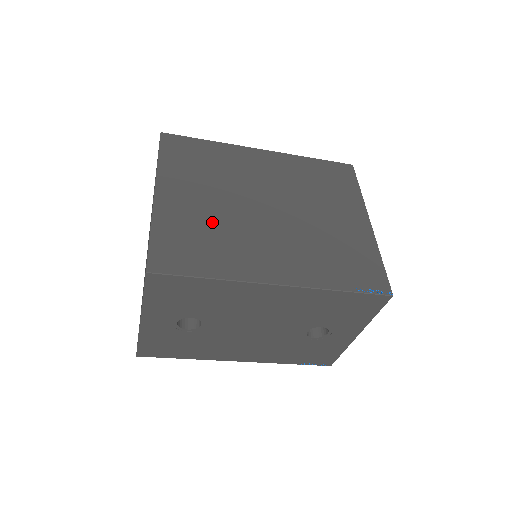
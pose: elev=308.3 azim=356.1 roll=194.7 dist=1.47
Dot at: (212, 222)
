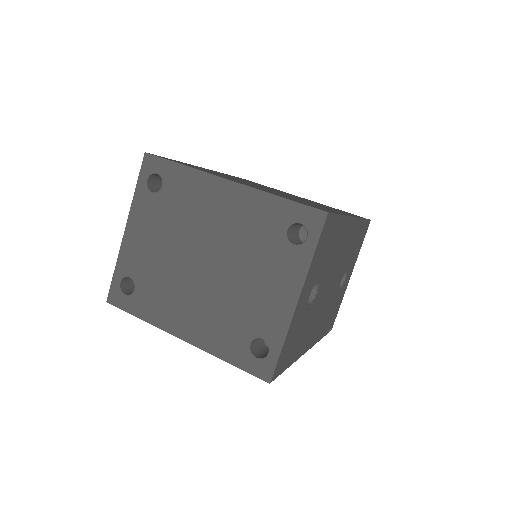
Dot at: (280, 194)
